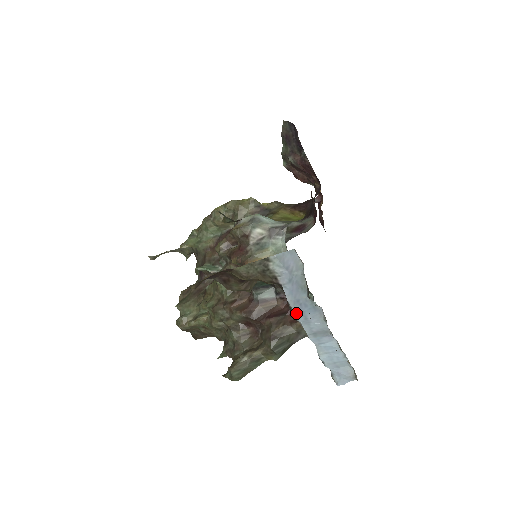
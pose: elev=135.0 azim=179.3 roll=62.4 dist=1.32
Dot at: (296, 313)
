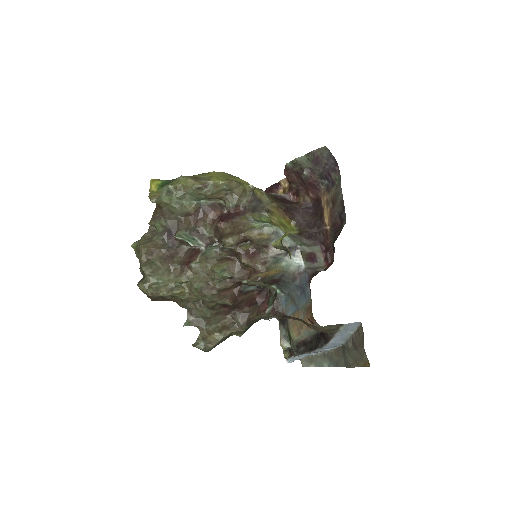
Dot at: (325, 347)
